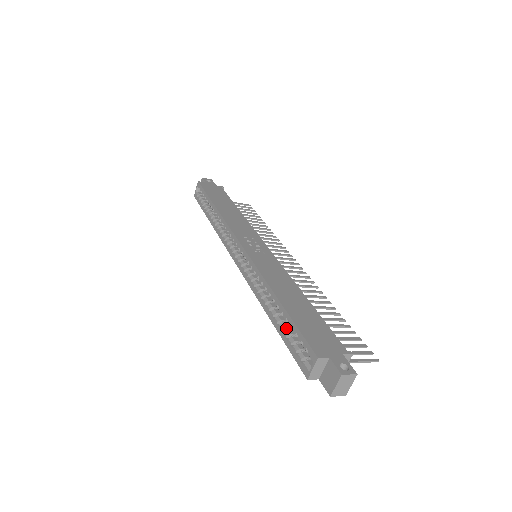
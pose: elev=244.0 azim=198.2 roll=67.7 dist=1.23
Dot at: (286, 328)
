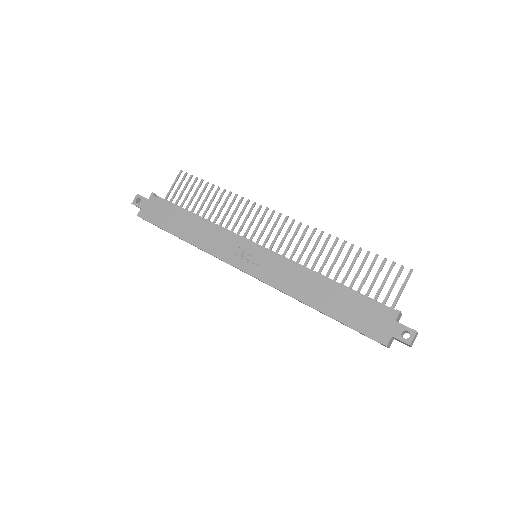
Dot at: occluded
